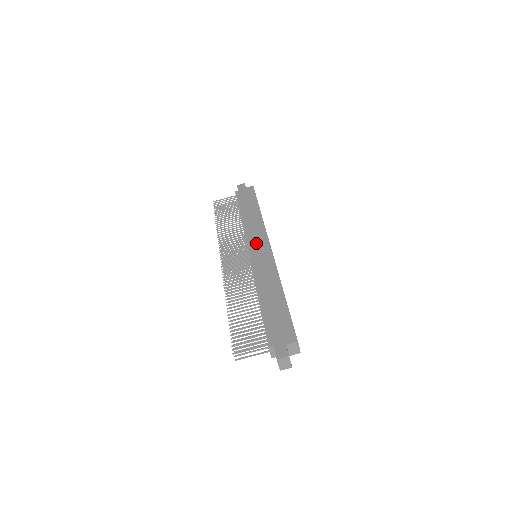
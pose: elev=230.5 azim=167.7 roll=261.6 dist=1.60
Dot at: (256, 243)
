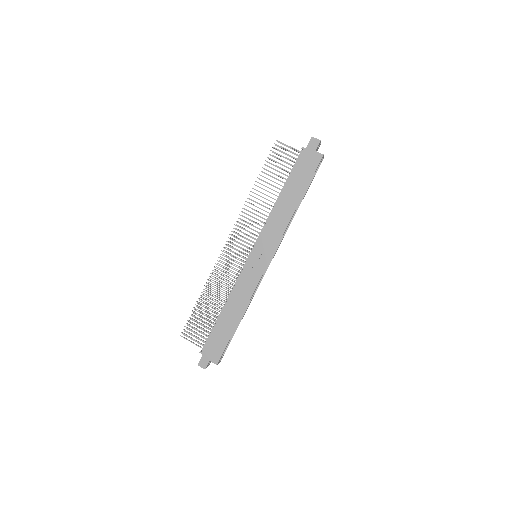
Dot at: (262, 248)
